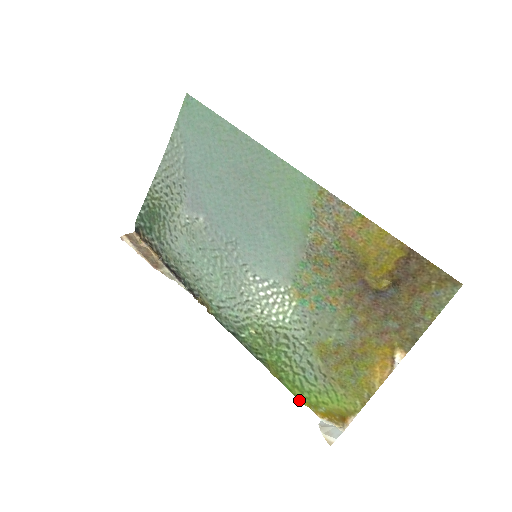
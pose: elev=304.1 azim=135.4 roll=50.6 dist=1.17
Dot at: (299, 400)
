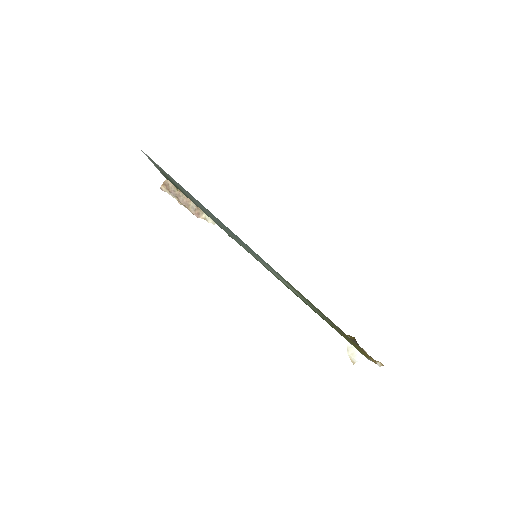
Dot at: occluded
